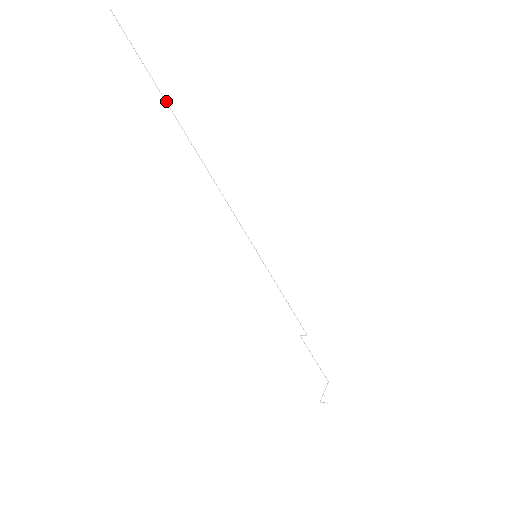
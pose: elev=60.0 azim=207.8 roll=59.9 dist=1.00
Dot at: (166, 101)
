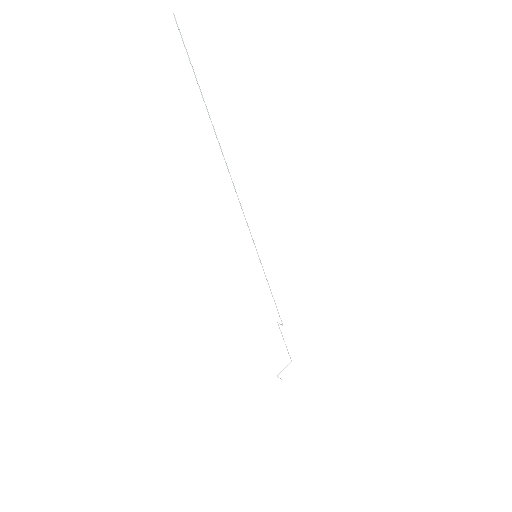
Dot at: occluded
